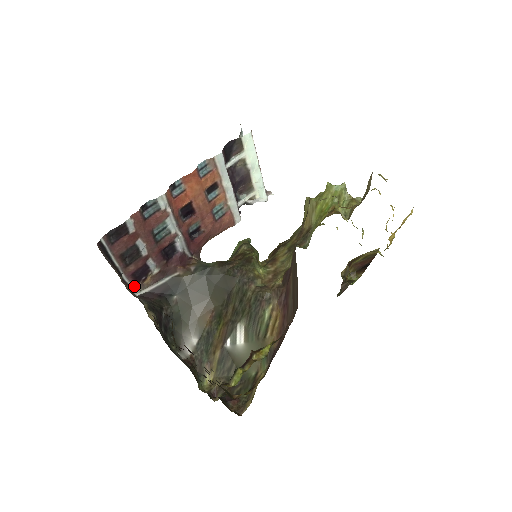
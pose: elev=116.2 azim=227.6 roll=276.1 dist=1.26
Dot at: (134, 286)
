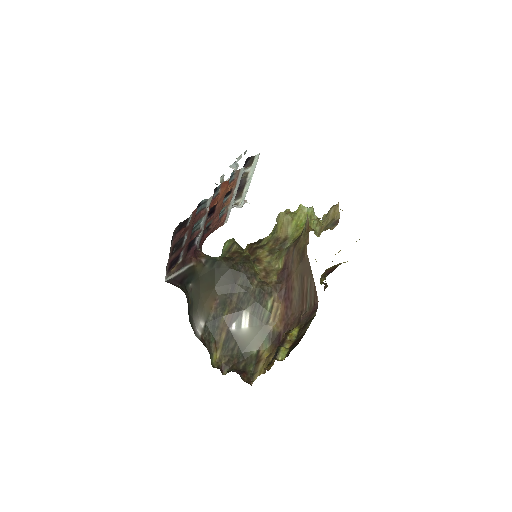
Dot at: (167, 273)
